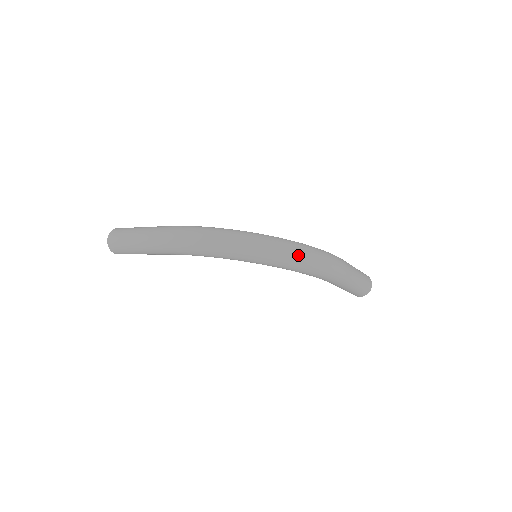
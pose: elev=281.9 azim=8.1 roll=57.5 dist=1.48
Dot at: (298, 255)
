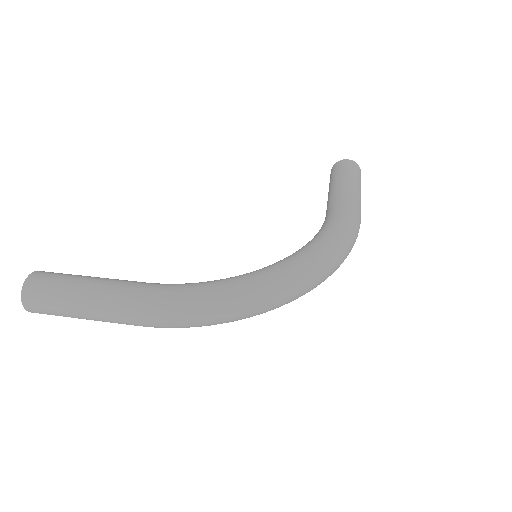
Dot at: (329, 274)
